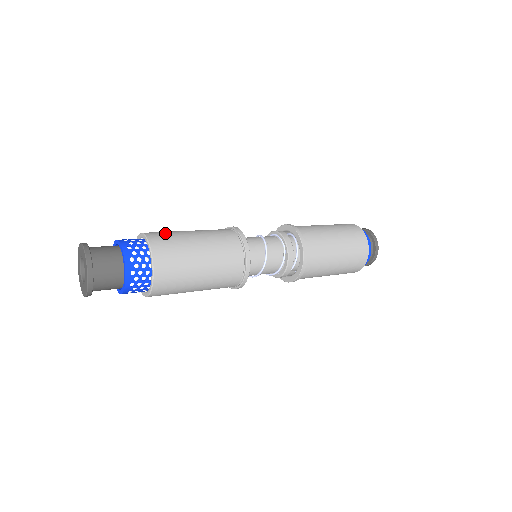
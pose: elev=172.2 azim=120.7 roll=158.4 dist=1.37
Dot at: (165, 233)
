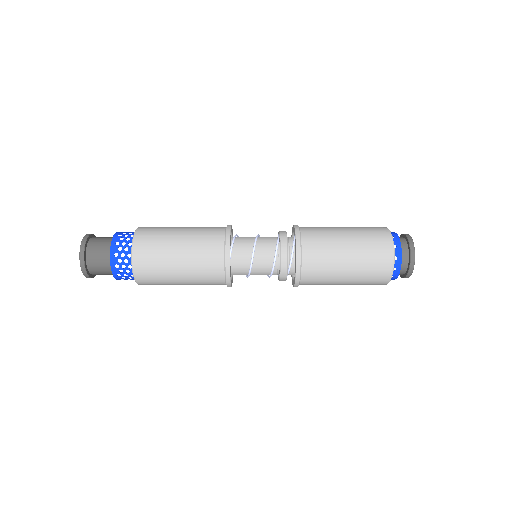
Dot at: occluded
